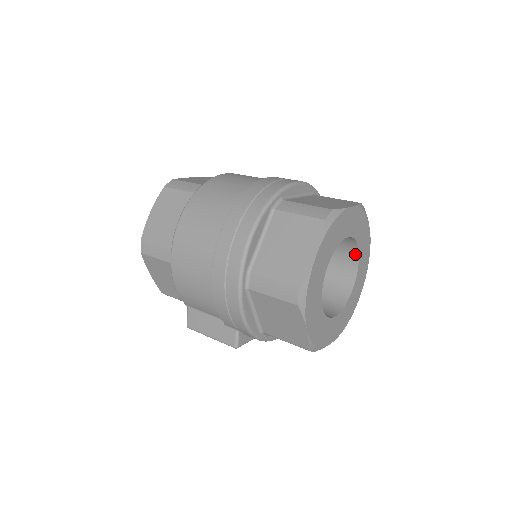
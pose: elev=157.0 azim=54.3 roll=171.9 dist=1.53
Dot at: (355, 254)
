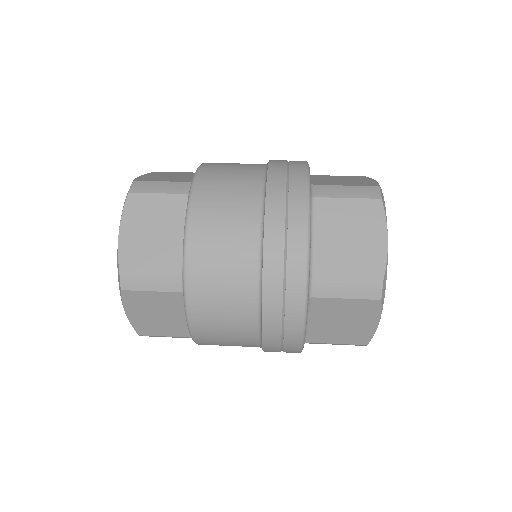
Dot at: occluded
